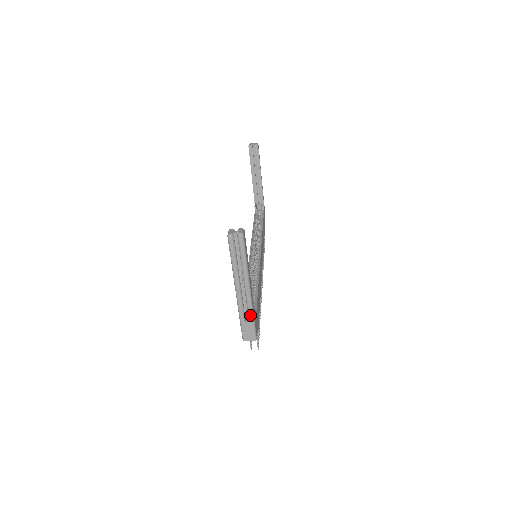
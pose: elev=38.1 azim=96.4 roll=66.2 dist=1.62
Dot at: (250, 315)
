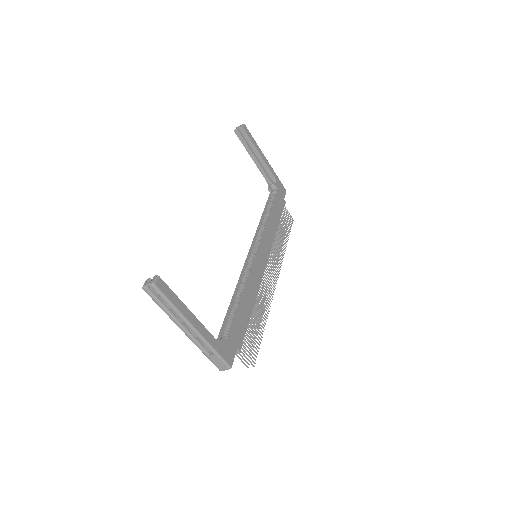
Dot at: (209, 349)
